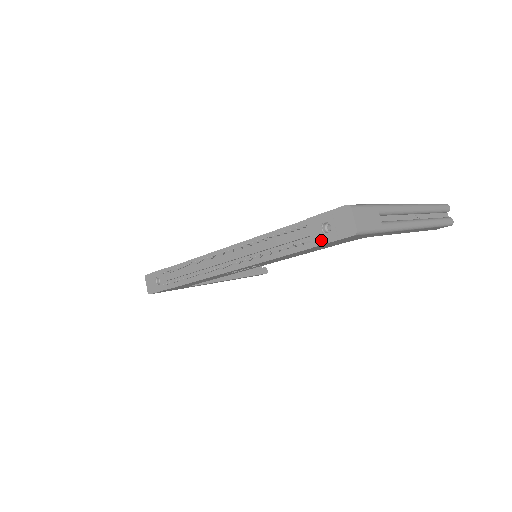
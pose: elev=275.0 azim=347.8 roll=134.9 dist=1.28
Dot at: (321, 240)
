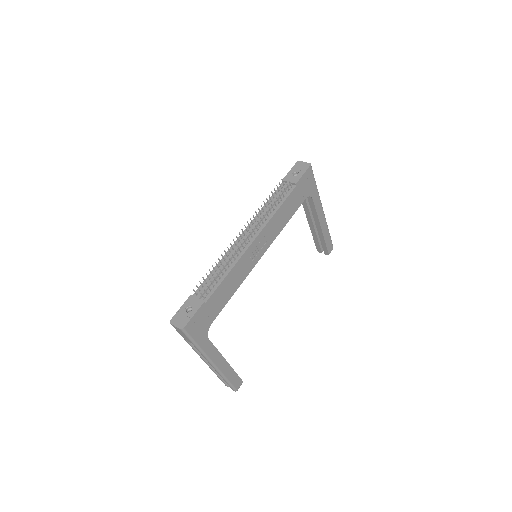
Dot at: (297, 178)
